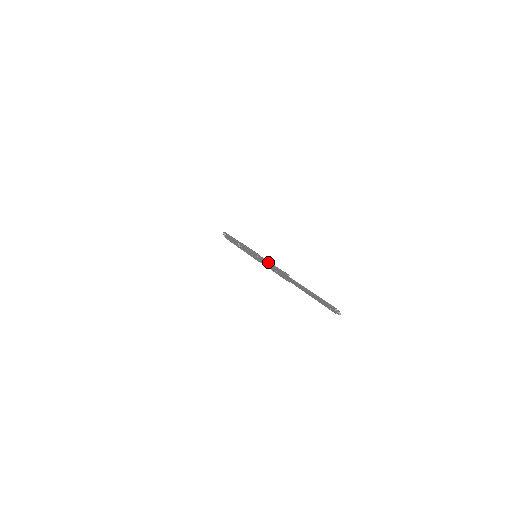
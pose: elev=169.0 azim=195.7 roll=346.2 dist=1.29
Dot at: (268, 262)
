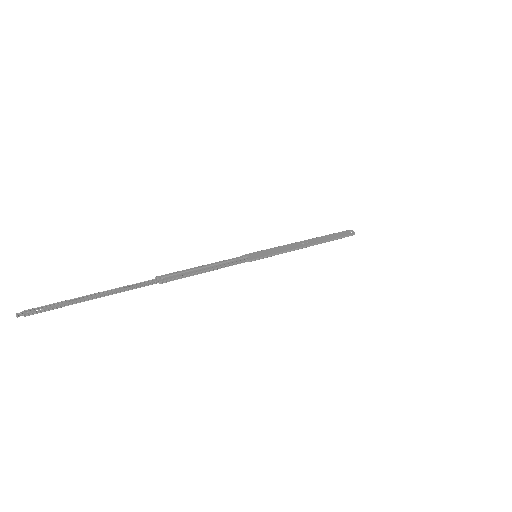
Dot at: (211, 264)
